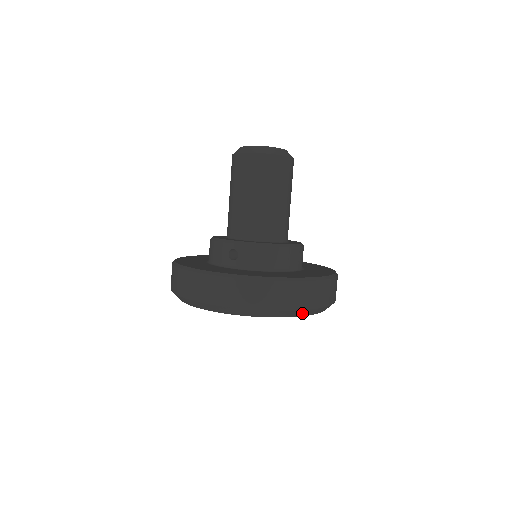
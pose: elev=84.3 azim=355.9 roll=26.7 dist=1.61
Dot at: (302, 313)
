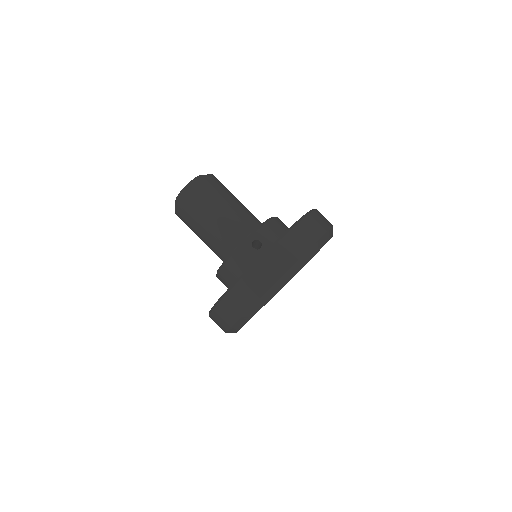
Dot at: (262, 302)
